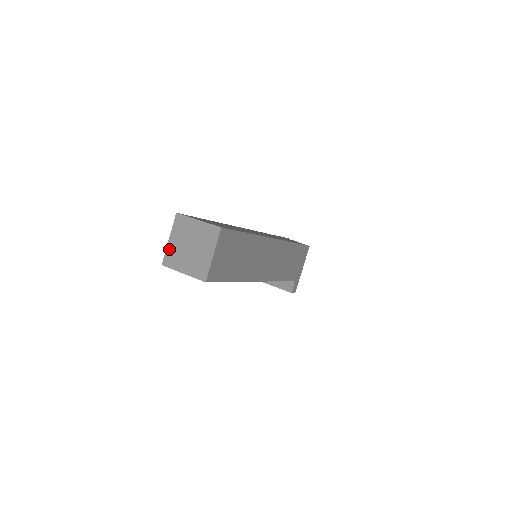
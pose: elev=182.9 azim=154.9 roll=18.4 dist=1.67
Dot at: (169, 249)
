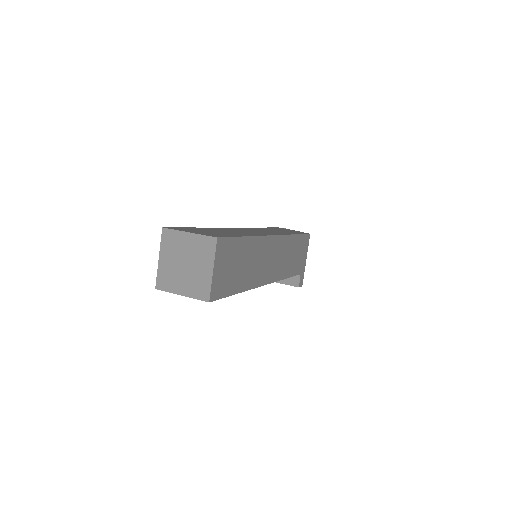
Dot at: (161, 270)
